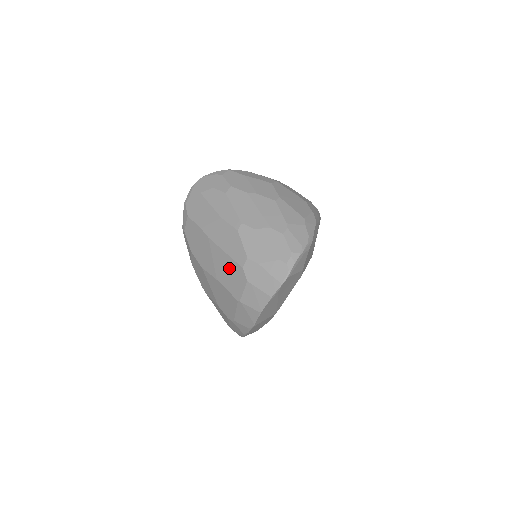
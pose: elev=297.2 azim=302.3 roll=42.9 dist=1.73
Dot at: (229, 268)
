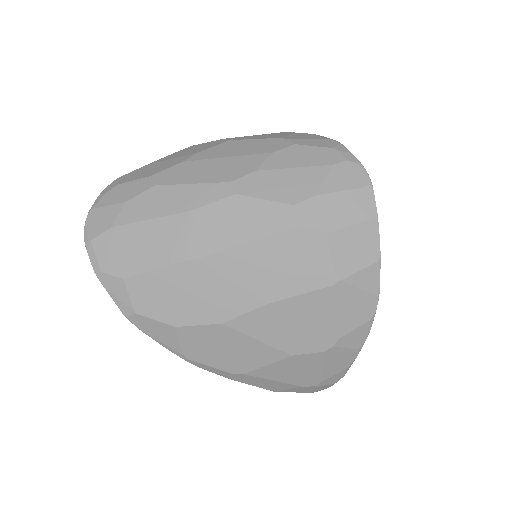
Dot at: (276, 256)
